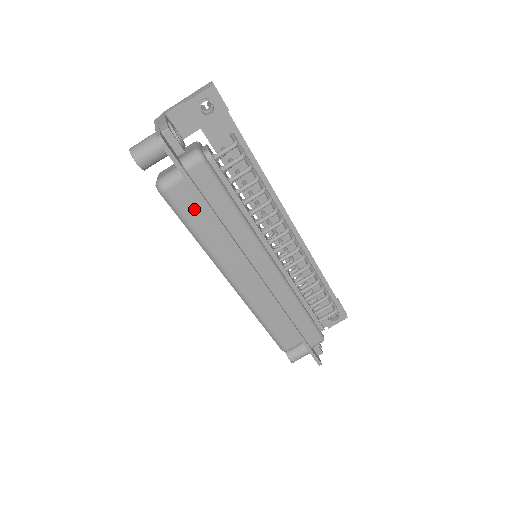
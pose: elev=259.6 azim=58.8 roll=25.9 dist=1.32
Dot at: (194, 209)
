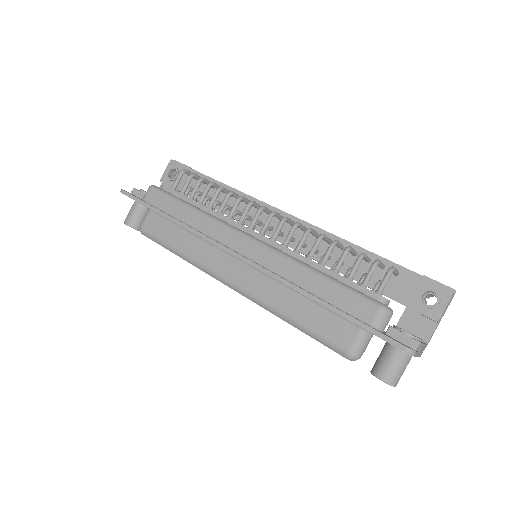
Dot at: (165, 229)
